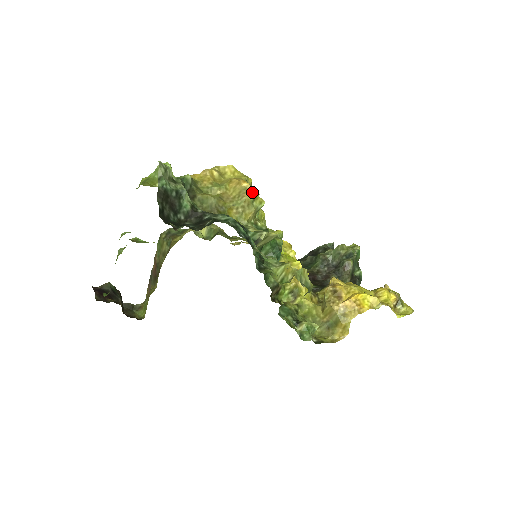
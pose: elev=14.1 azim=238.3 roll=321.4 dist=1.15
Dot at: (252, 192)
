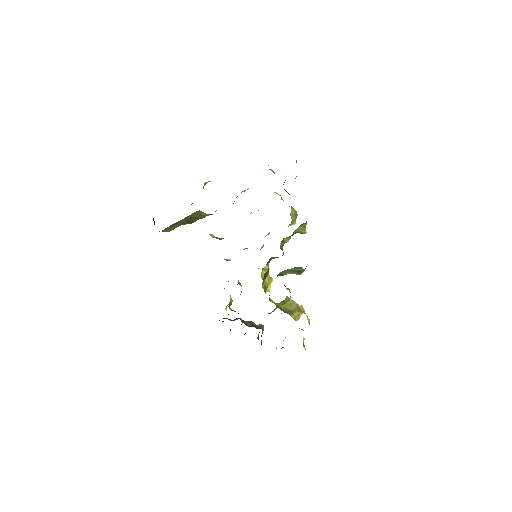
Dot at: occluded
